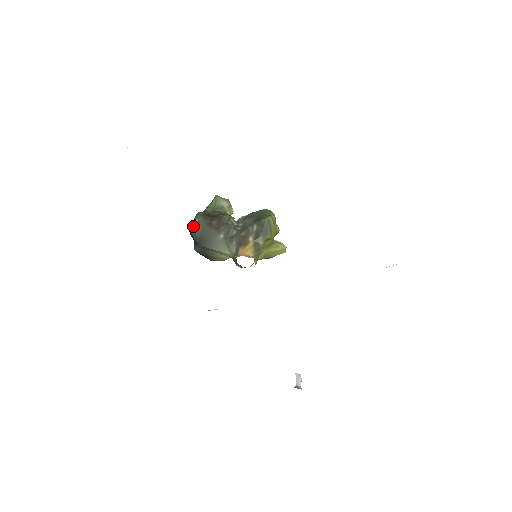
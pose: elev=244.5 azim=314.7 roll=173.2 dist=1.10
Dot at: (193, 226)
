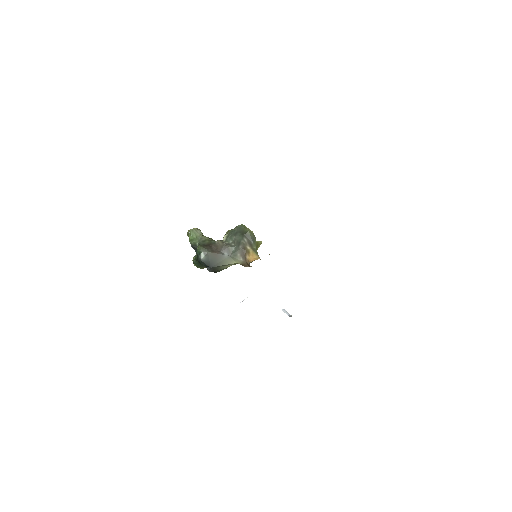
Dot at: (202, 257)
